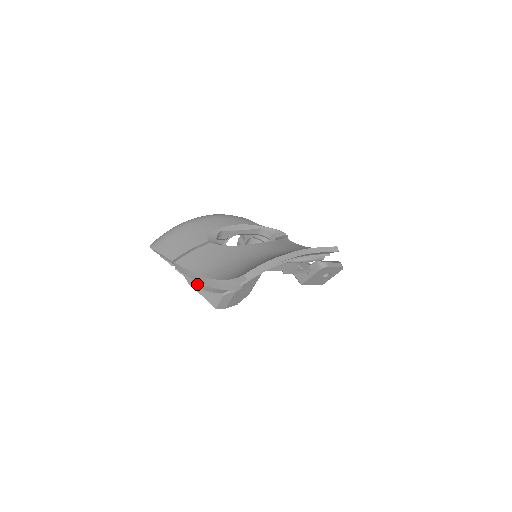
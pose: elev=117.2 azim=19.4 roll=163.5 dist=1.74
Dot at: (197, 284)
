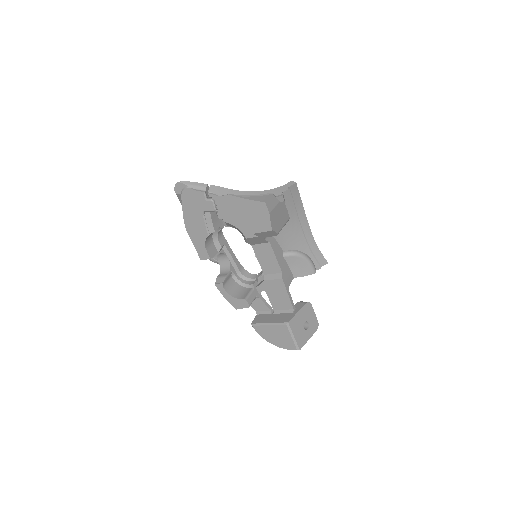
Dot at: (236, 197)
